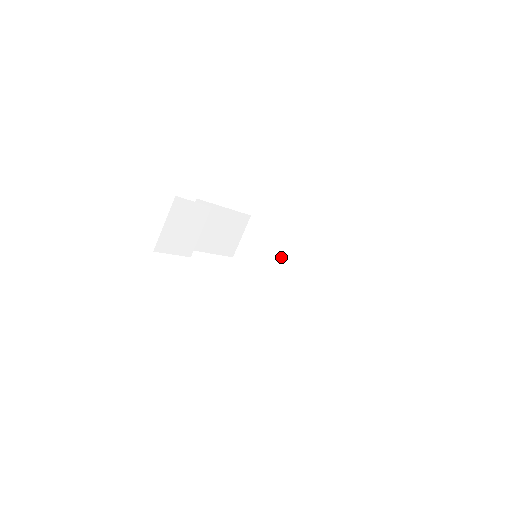
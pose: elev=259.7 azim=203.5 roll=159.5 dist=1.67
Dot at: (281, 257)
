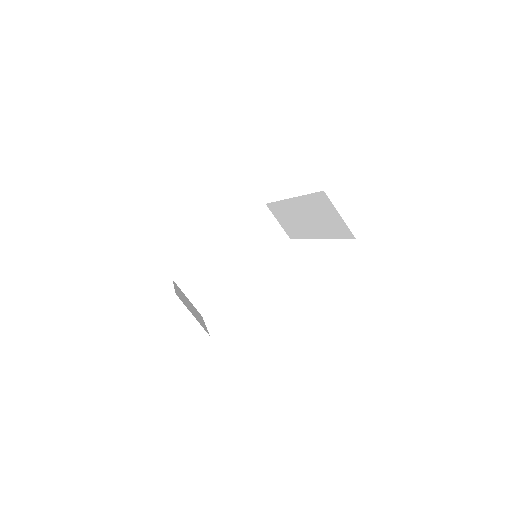
Dot at: (297, 219)
